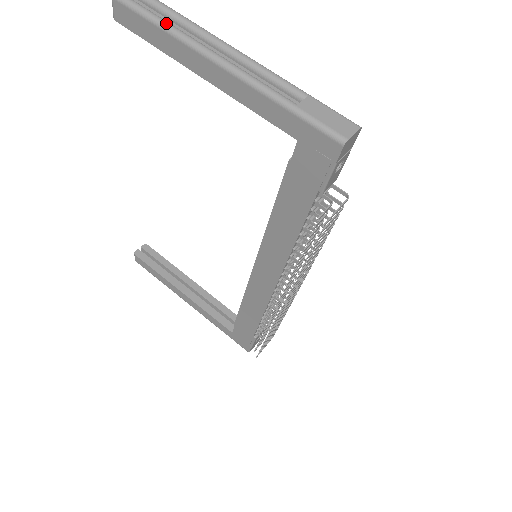
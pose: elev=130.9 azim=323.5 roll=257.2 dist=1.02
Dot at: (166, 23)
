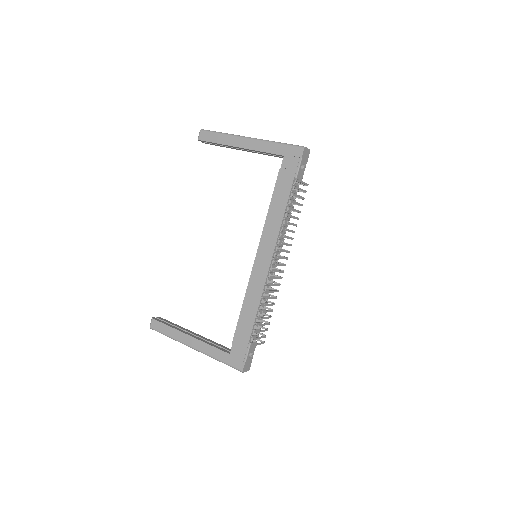
Dot at: (225, 133)
